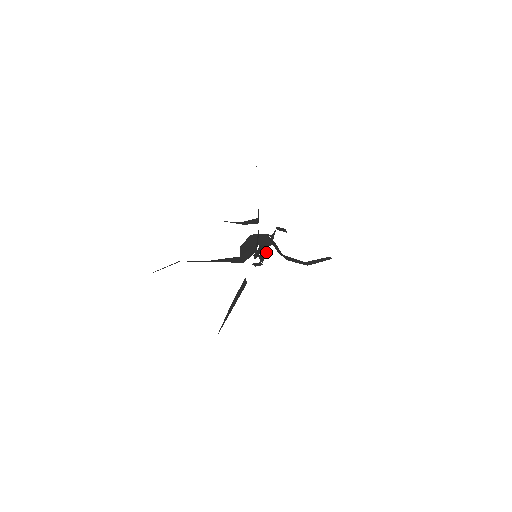
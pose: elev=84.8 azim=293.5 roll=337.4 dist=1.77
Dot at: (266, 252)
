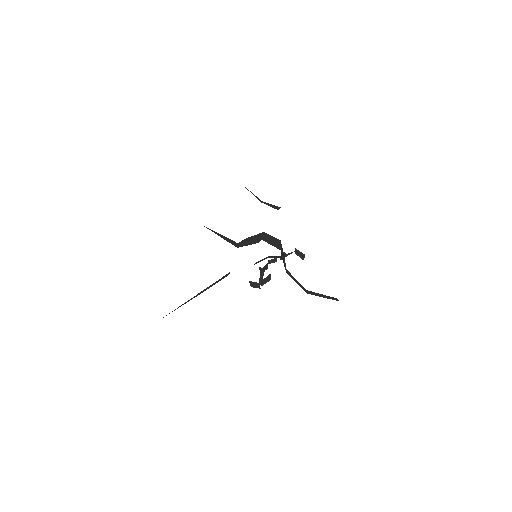
Dot at: occluded
